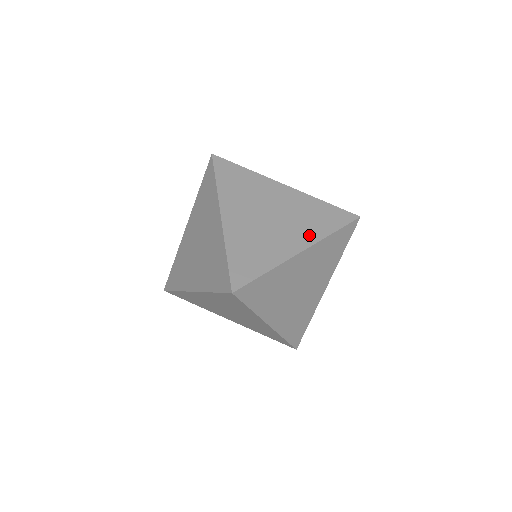
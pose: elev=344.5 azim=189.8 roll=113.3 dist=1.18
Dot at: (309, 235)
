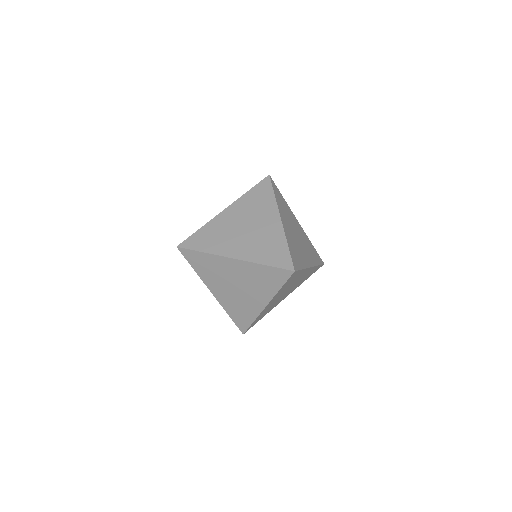
Dot at: occluded
